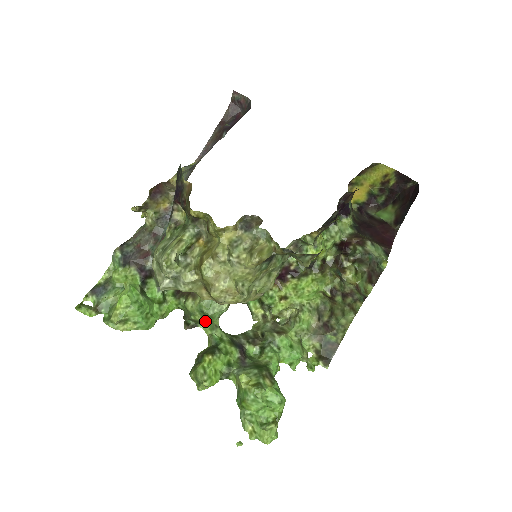
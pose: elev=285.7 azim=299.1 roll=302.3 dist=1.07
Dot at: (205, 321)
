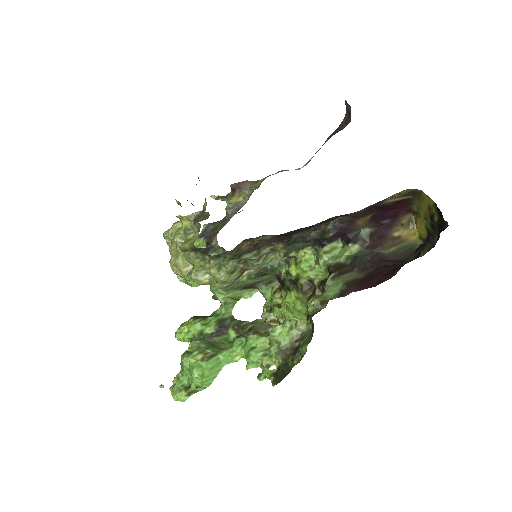
Dot at: occluded
